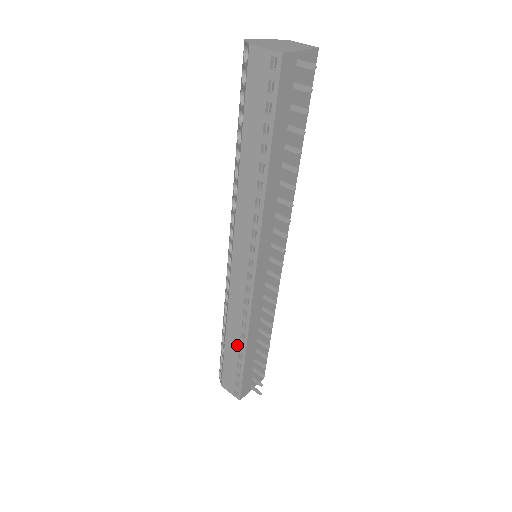
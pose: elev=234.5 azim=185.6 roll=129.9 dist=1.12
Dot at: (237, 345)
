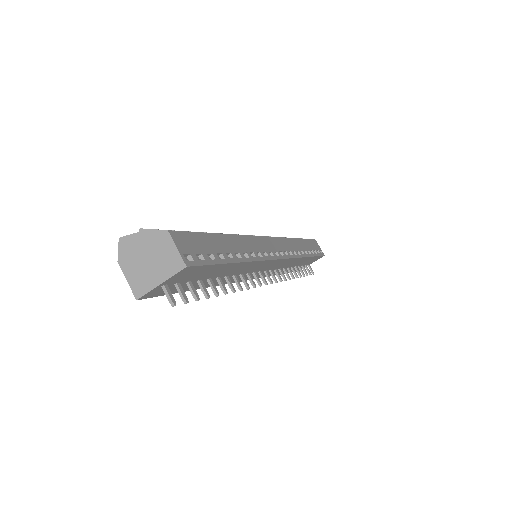
Dot at: occluded
